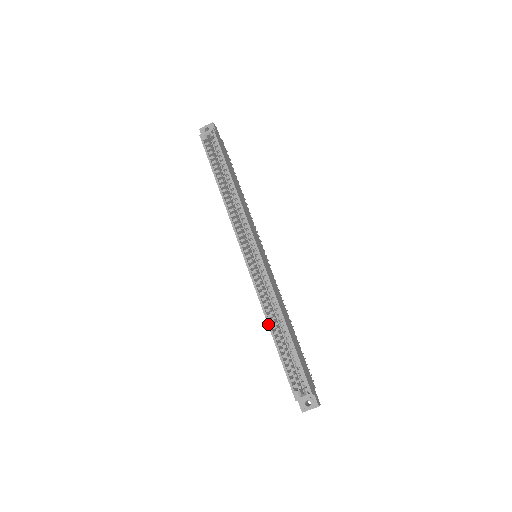
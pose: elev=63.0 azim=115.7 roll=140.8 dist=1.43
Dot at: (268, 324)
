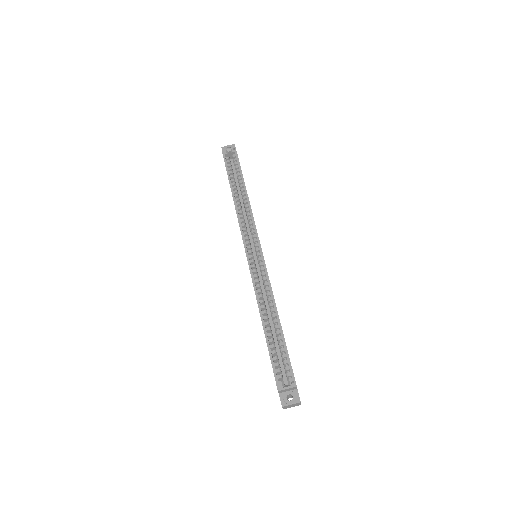
Dot at: (260, 313)
